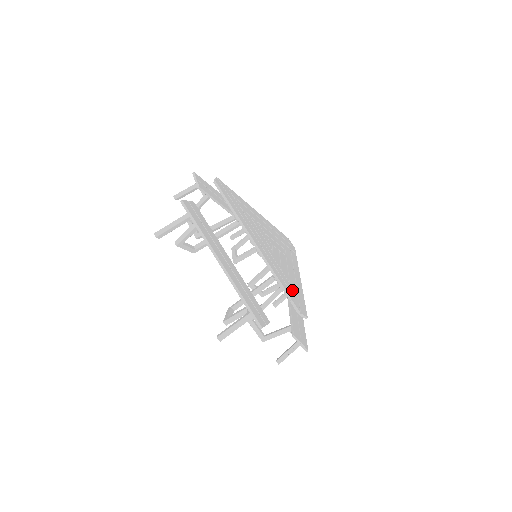
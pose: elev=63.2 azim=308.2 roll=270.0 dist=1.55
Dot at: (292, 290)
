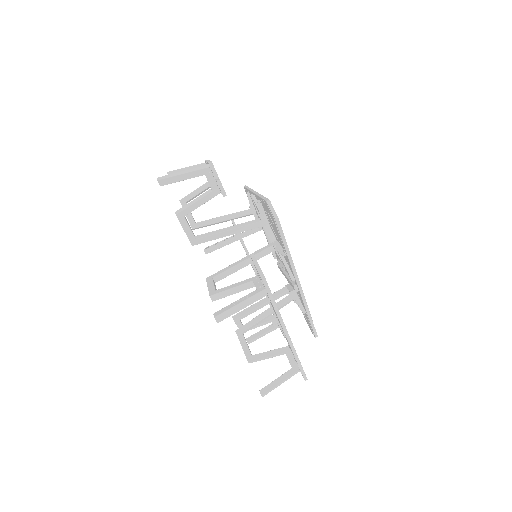
Dot at: occluded
